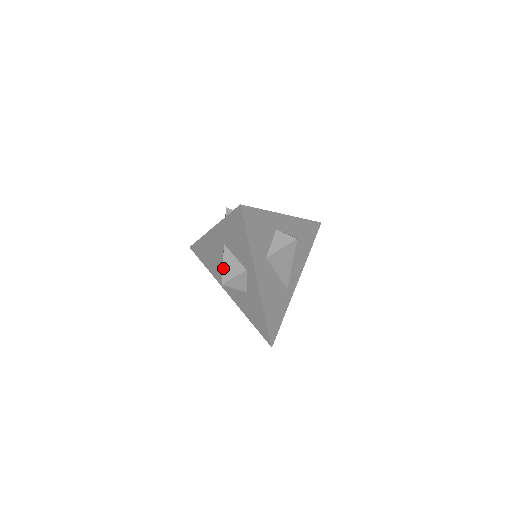
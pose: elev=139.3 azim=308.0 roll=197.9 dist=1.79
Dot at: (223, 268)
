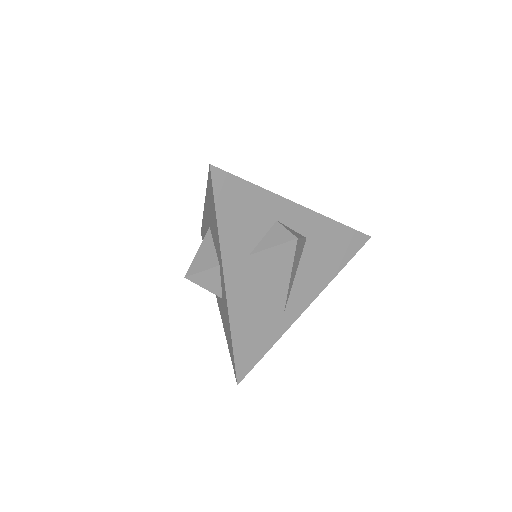
Dot at: (195, 256)
